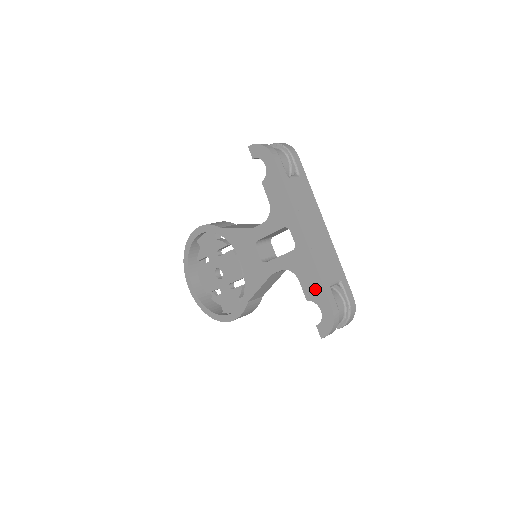
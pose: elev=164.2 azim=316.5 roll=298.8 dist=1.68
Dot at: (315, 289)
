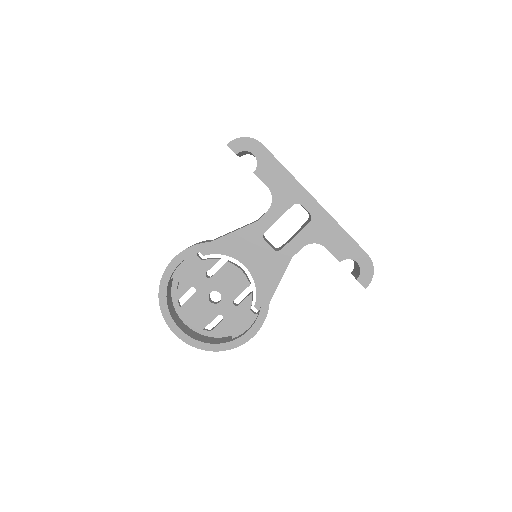
Dot at: (345, 246)
